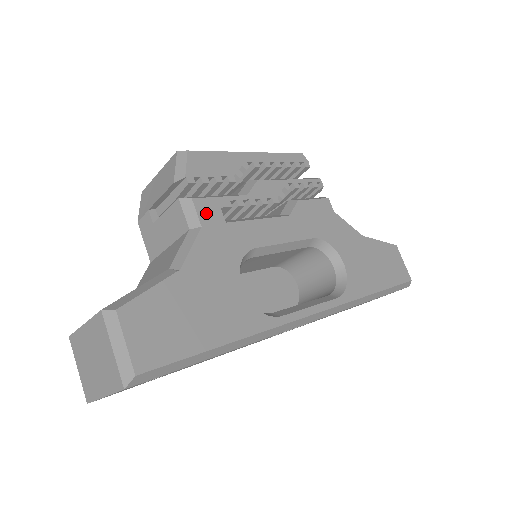
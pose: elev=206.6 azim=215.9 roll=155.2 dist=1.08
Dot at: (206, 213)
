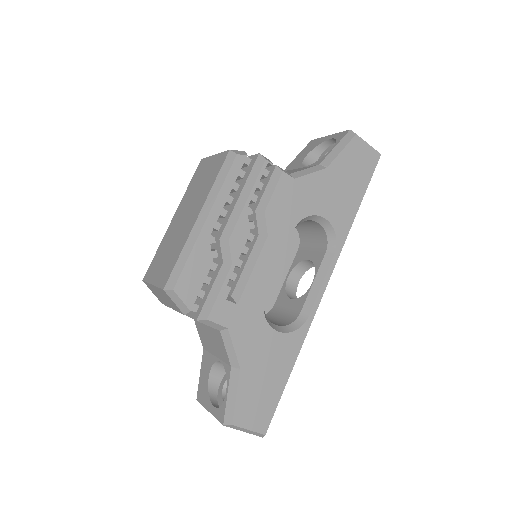
Dot at: (222, 316)
